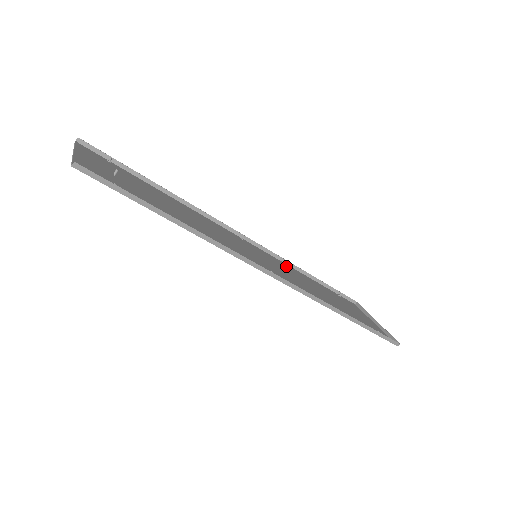
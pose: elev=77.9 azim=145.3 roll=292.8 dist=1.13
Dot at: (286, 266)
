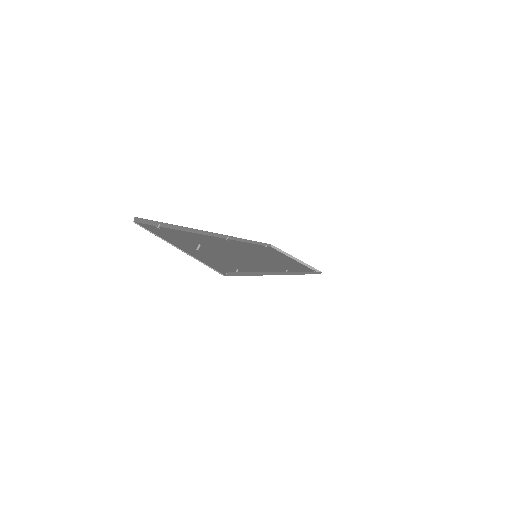
Dot at: (249, 245)
